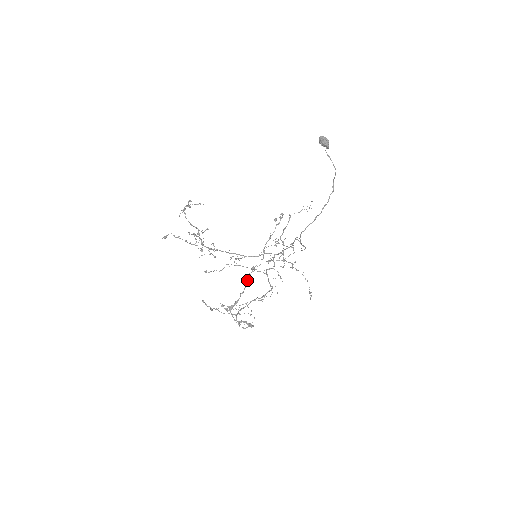
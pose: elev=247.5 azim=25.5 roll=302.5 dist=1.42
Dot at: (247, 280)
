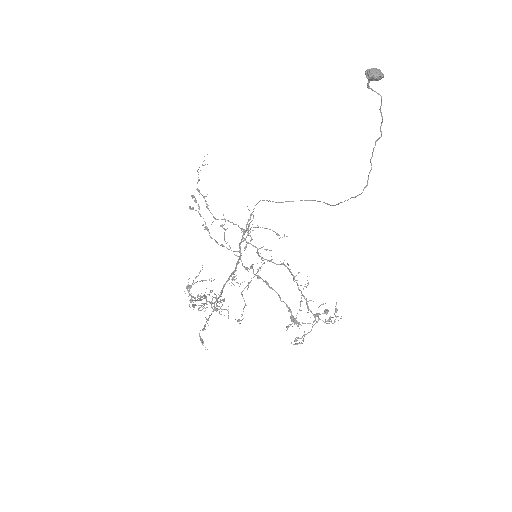
Dot at: (266, 284)
